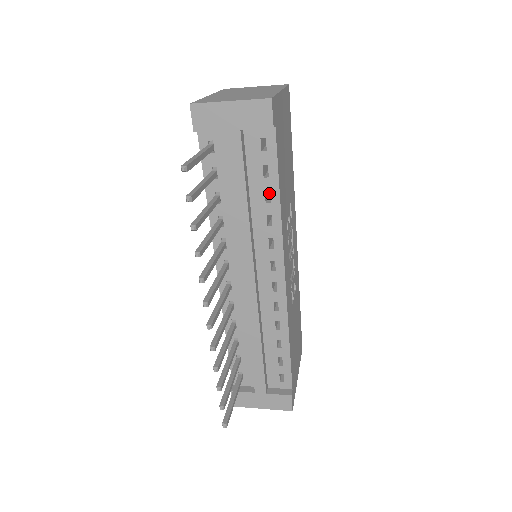
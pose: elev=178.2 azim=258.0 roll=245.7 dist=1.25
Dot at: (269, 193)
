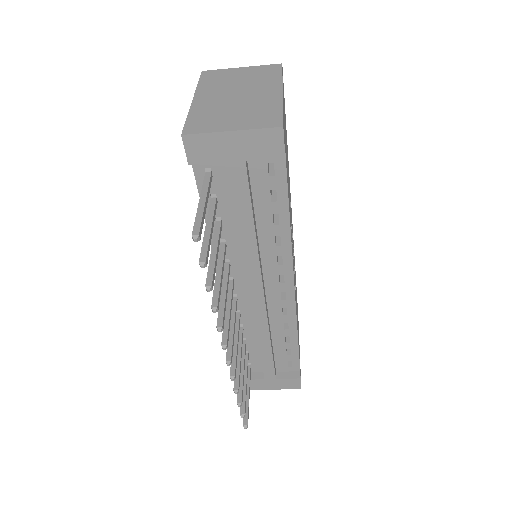
Dot at: occluded
